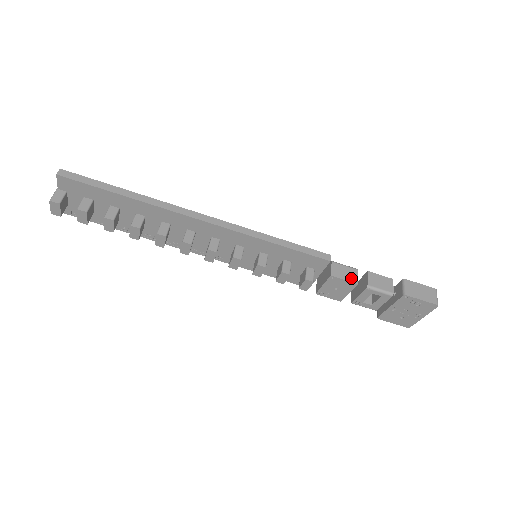
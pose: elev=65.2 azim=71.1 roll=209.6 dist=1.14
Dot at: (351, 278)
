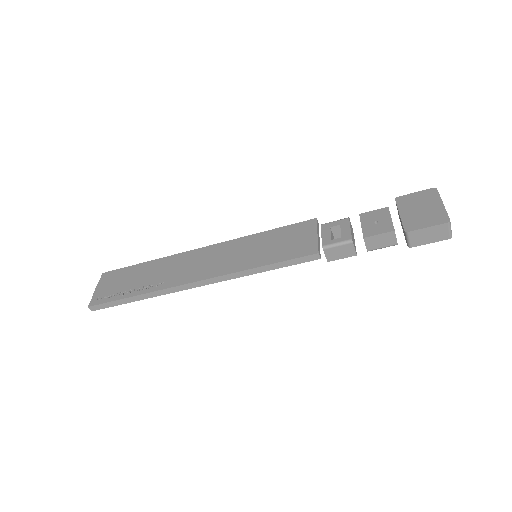
Dot at: (348, 254)
